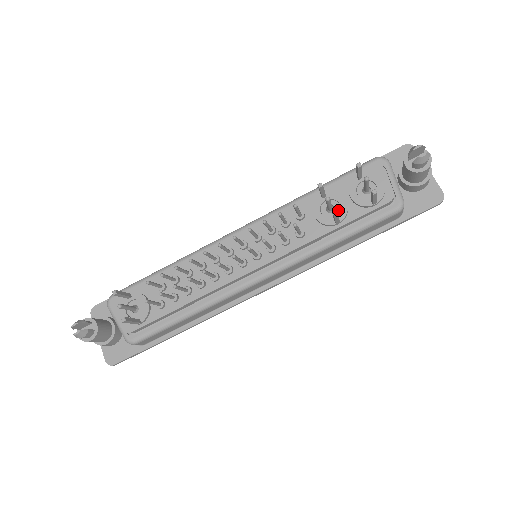
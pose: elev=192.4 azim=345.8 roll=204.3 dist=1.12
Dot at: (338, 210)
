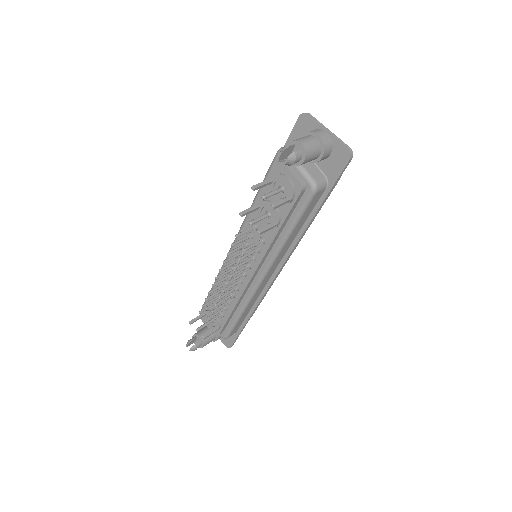
Dot at: (273, 214)
